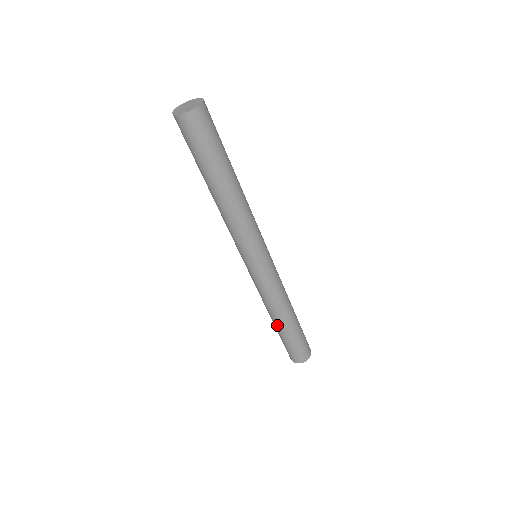
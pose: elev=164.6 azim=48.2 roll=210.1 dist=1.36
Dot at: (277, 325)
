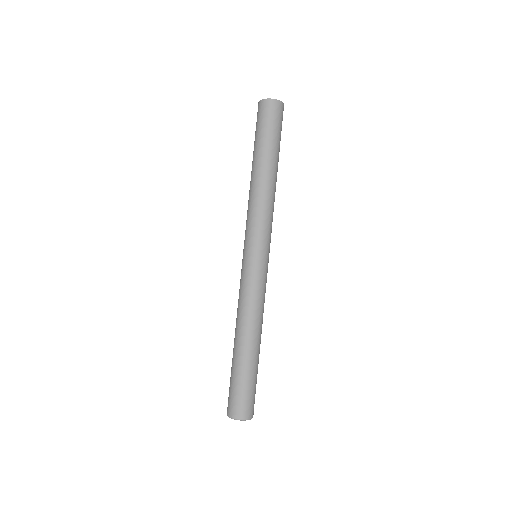
Dot at: (237, 346)
